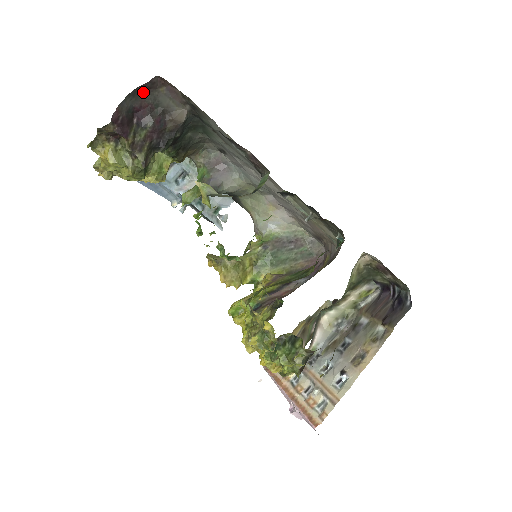
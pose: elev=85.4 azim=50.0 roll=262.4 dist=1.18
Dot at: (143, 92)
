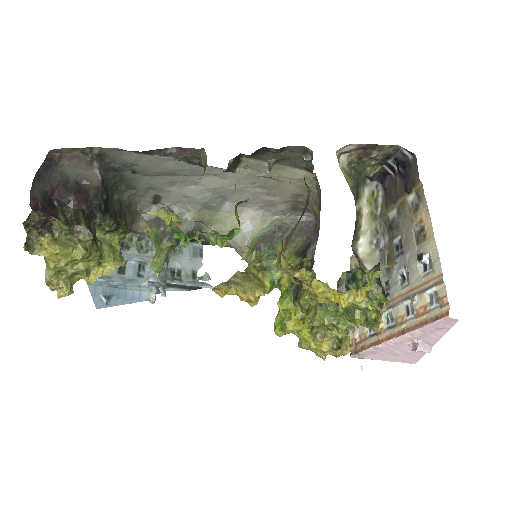
Dot at: (46, 173)
